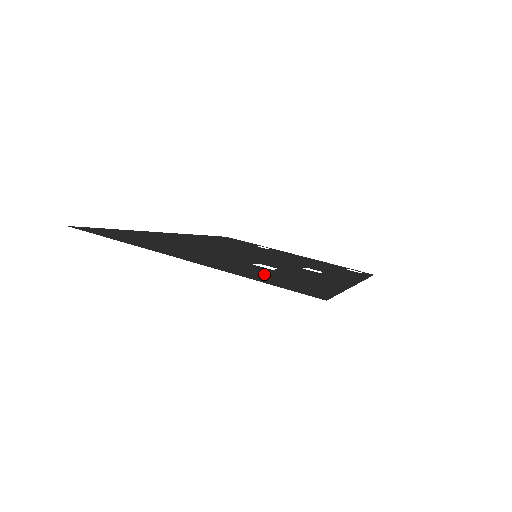
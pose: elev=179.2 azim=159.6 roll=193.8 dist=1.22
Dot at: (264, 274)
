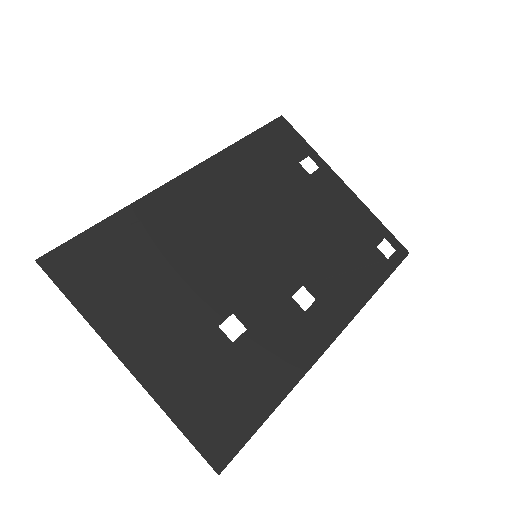
Dot at: (205, 381)
